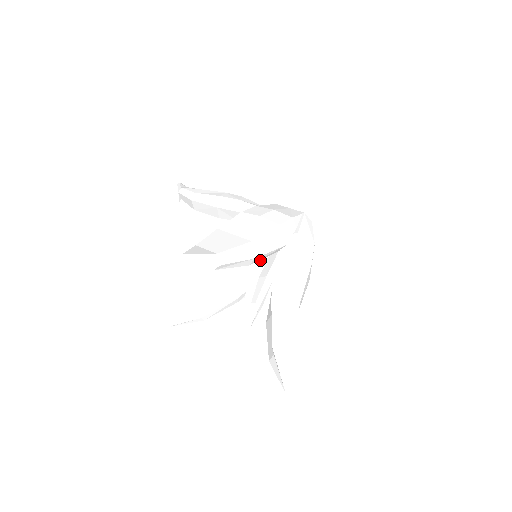
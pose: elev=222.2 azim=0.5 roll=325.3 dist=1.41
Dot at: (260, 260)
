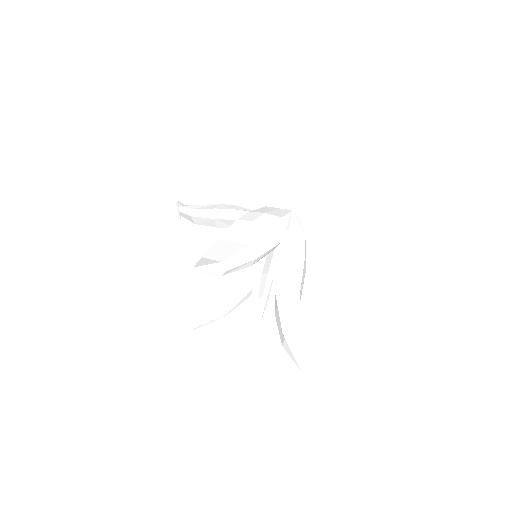
Dot at: (260, 259)
